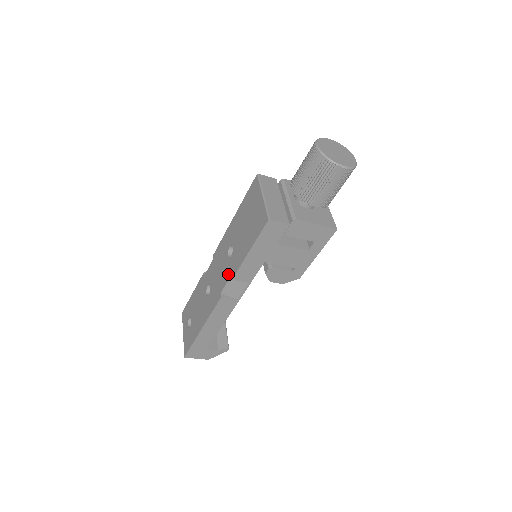
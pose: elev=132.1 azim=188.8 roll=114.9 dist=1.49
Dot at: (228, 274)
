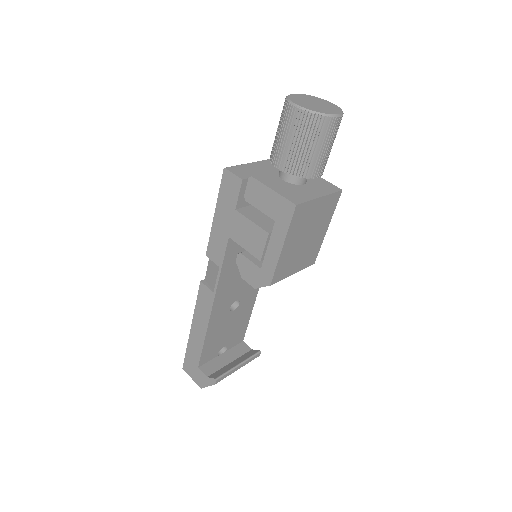
Dot at: occluded
